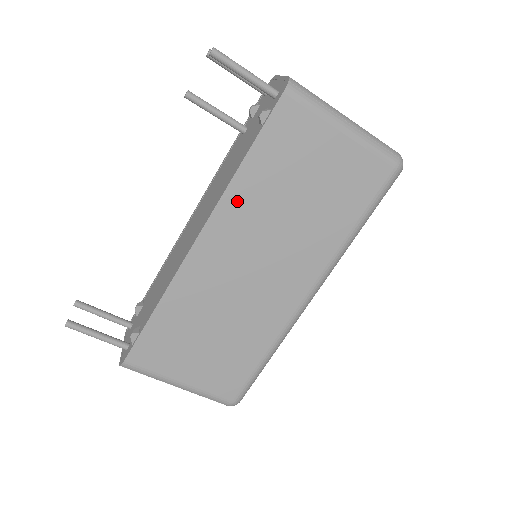
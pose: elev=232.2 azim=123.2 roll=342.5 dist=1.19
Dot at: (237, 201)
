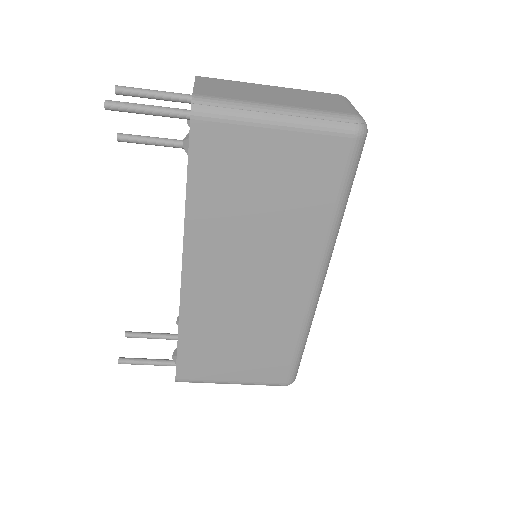
Dot at: (200, 232)
